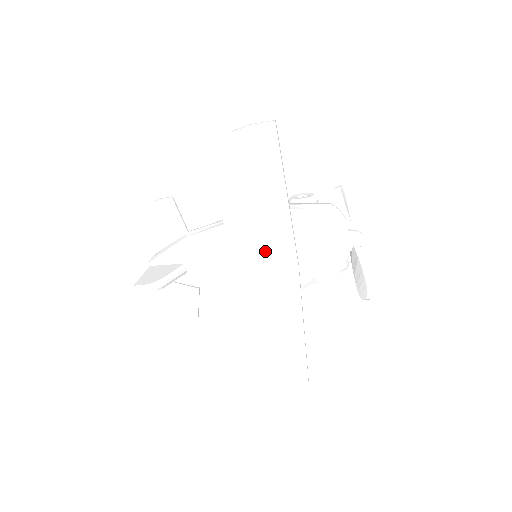
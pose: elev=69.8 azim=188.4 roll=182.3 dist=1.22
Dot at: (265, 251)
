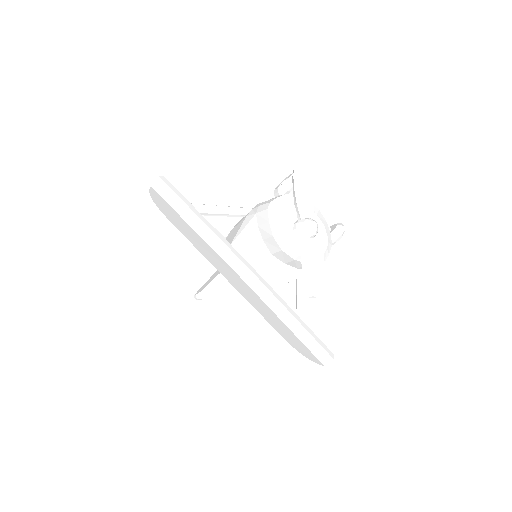
Dot at: (224, 268)
